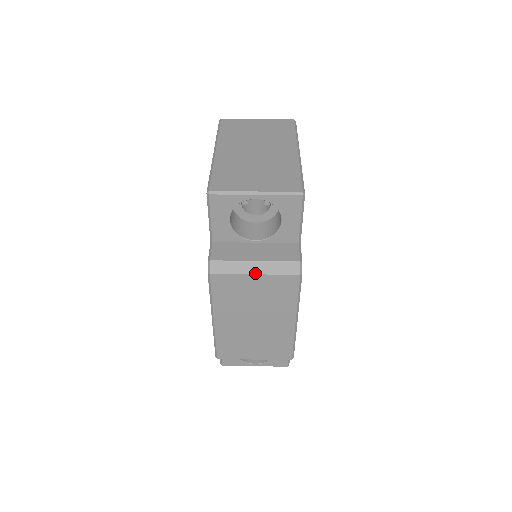
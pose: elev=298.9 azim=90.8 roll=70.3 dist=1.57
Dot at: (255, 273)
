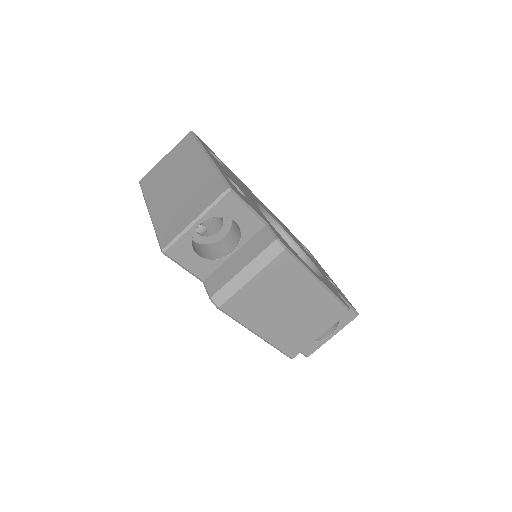
Dot at: (250, 278)
